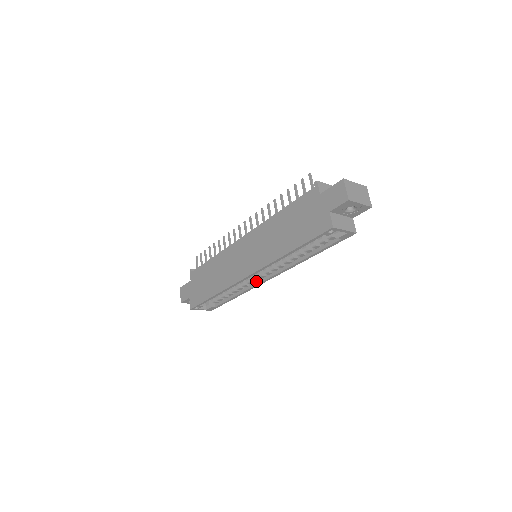
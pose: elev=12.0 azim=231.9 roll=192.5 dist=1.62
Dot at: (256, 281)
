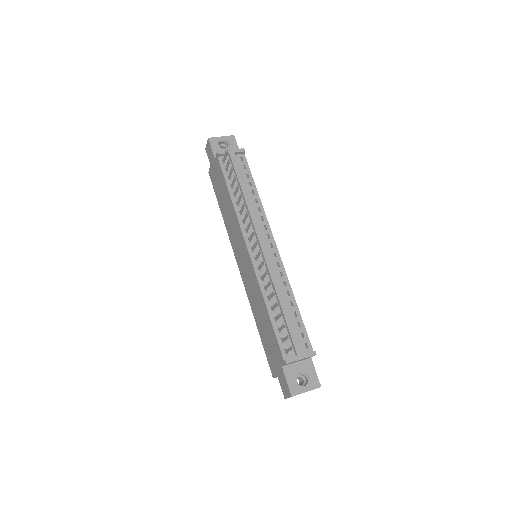
Dot at: occluded
